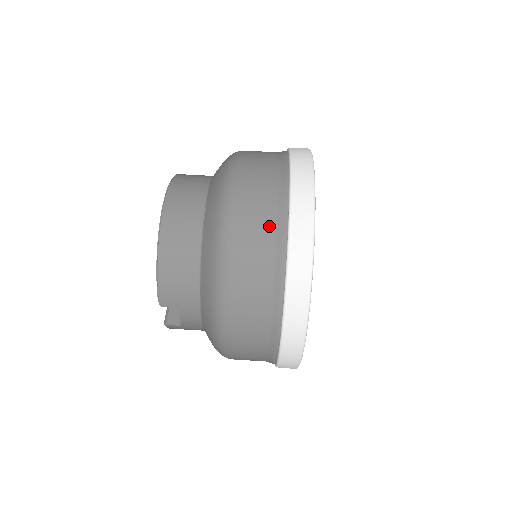
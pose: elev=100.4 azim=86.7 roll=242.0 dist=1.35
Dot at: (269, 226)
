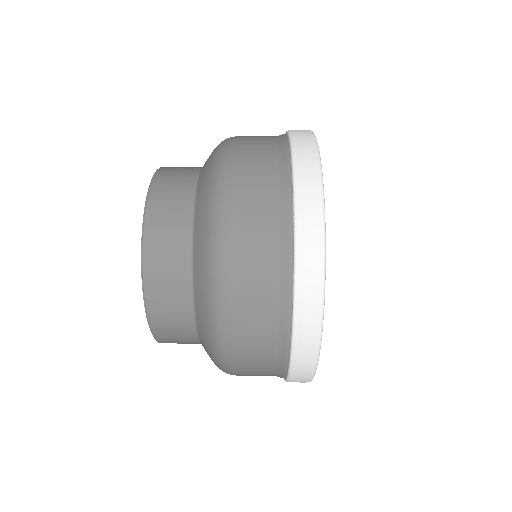
Dot at: (270, 305)
